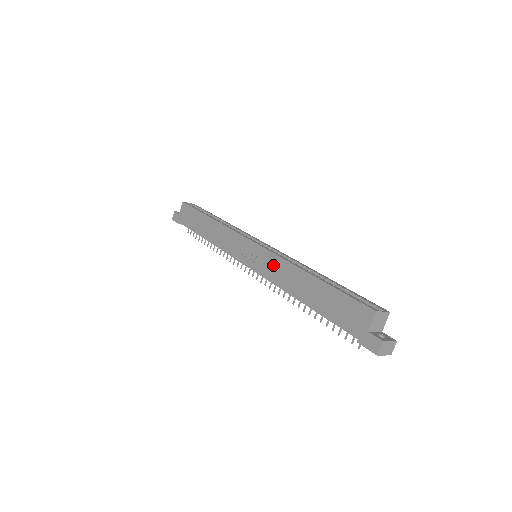
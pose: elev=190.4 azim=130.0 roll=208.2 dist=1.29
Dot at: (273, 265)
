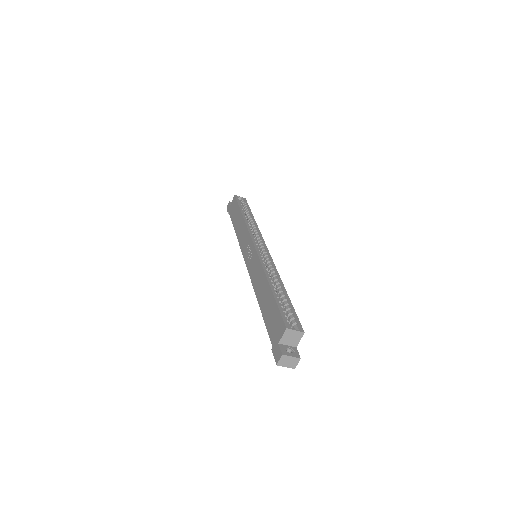
Dot at: (256, 267)
